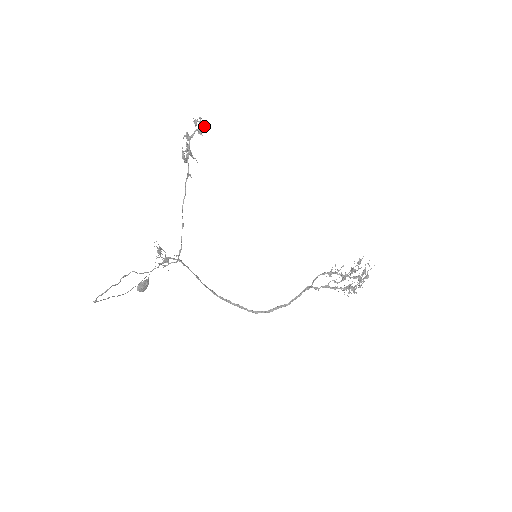
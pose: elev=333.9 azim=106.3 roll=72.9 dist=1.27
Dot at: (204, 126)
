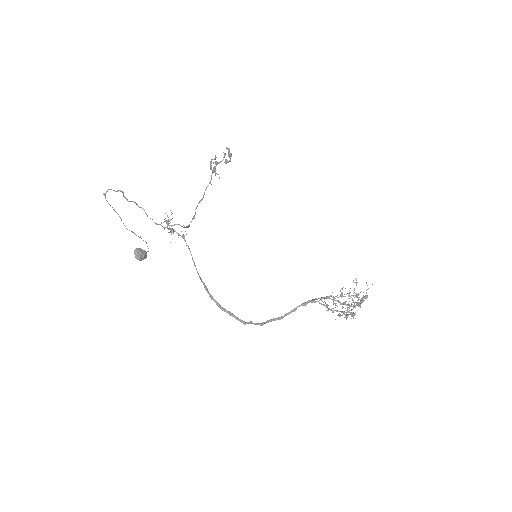
Dot at: (231, 155)
